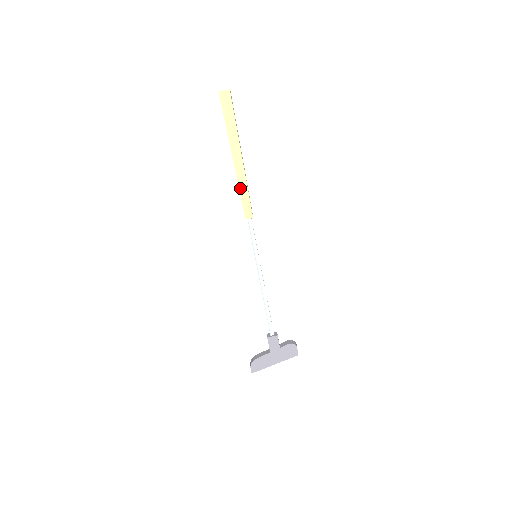
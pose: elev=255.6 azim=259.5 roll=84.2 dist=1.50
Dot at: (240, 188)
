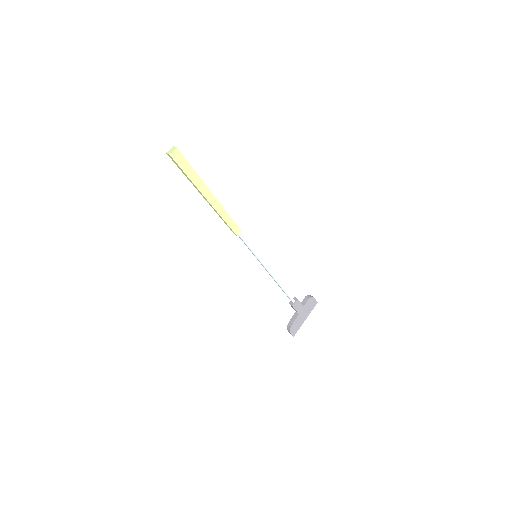
Dot at: (222, 216)
